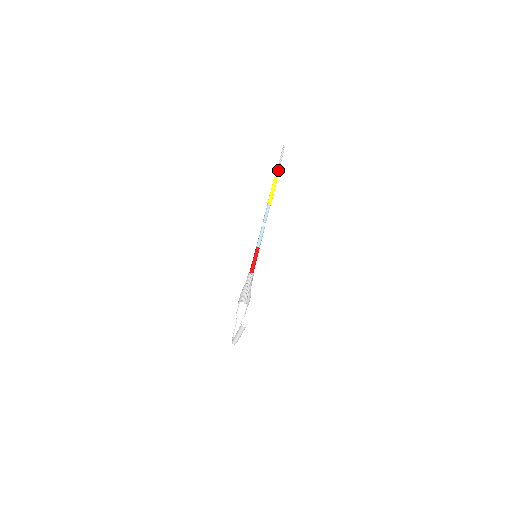
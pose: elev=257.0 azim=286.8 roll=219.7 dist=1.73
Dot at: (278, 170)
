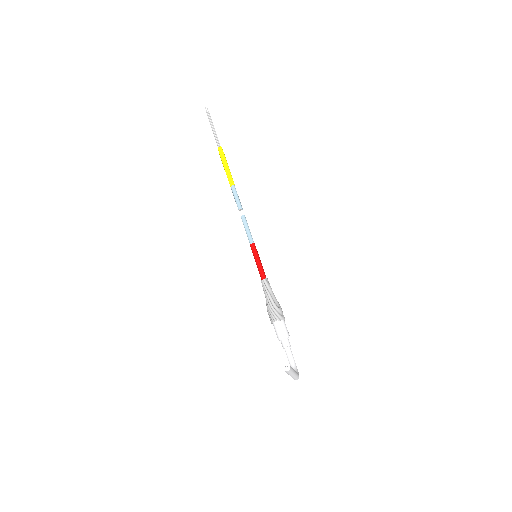
Dot at: (217, 140)
